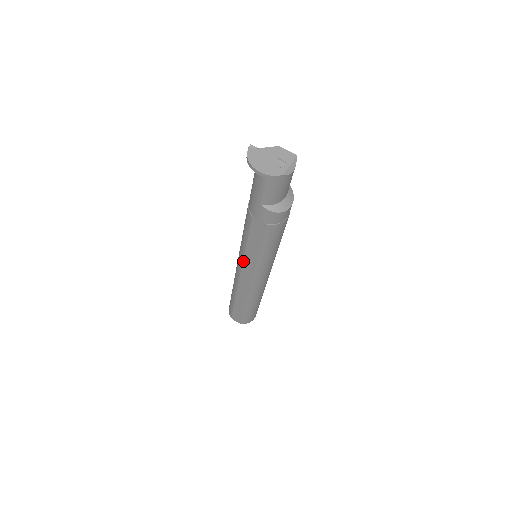
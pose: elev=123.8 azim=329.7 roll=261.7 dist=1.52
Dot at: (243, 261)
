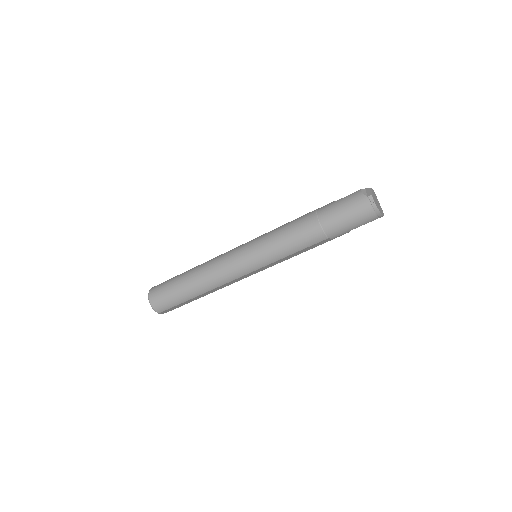
Dot at: (264, 267)
